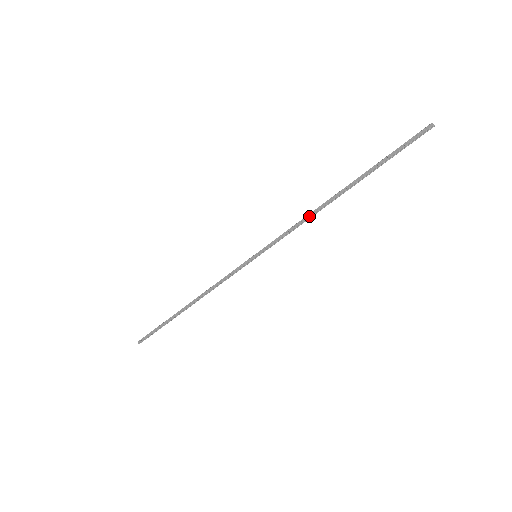
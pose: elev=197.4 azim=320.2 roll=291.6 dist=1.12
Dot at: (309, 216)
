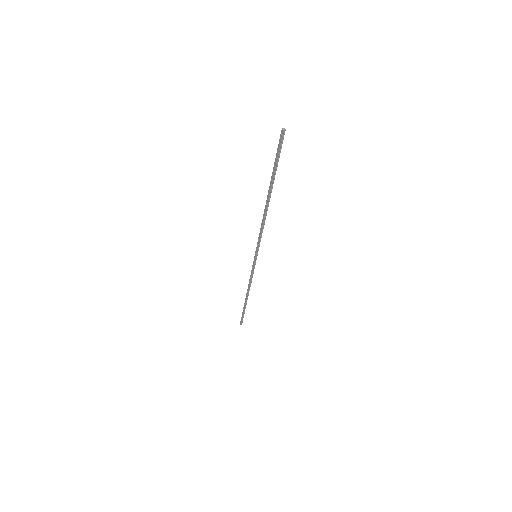
Dot at: (263, 222)
